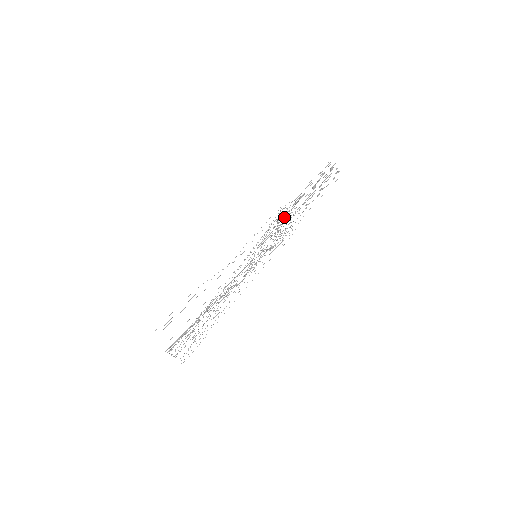
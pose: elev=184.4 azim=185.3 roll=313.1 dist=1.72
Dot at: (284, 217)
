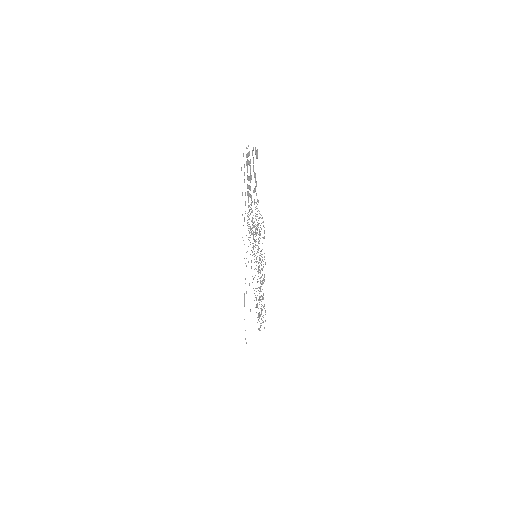
Dot at: occluded
